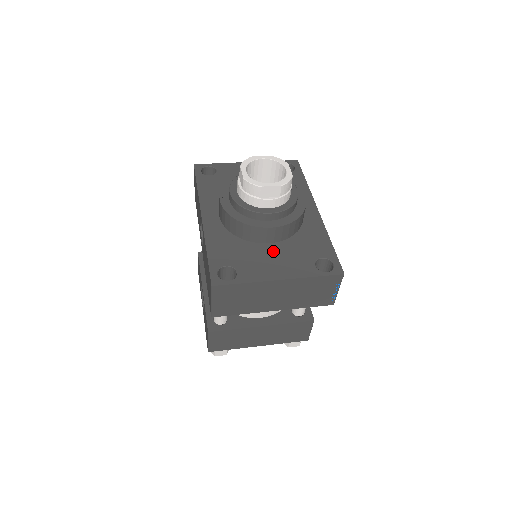
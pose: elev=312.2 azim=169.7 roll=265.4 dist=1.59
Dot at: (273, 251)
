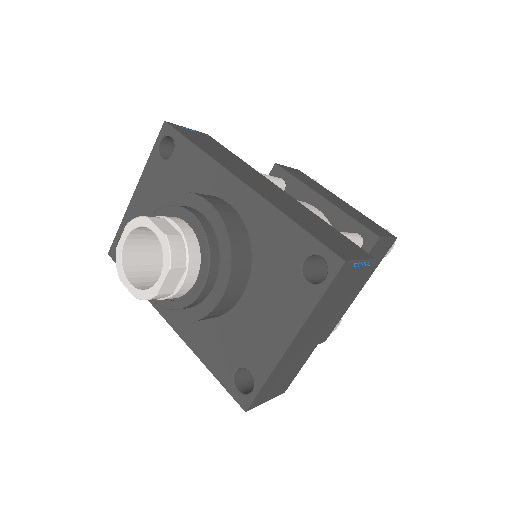
Dot at: (254, 305)
